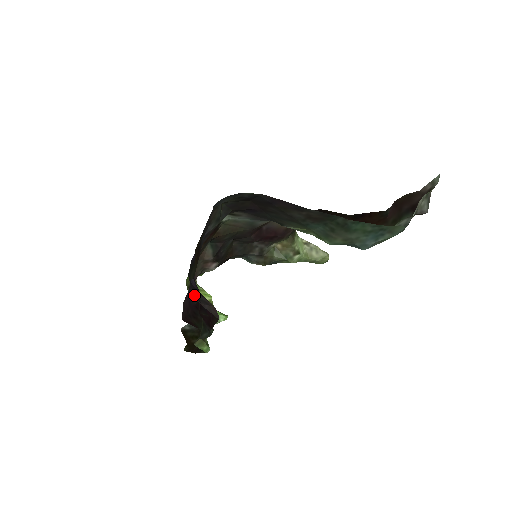
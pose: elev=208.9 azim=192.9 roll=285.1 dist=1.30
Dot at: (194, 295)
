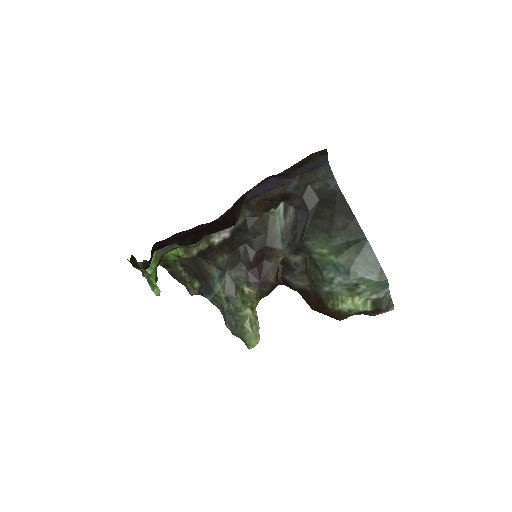
Dot at: (246, 195)
